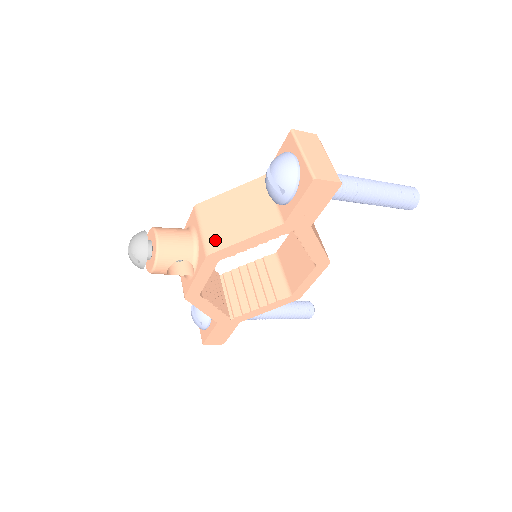
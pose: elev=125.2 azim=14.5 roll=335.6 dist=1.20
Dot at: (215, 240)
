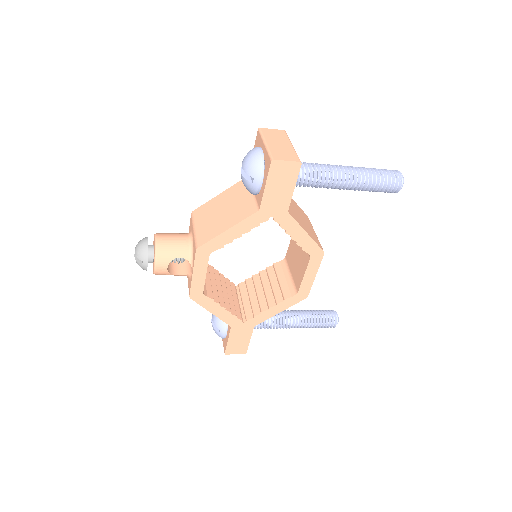
Dot at: (204, 235)
